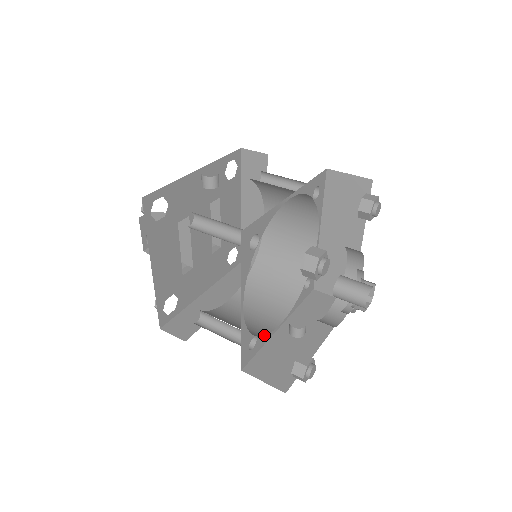
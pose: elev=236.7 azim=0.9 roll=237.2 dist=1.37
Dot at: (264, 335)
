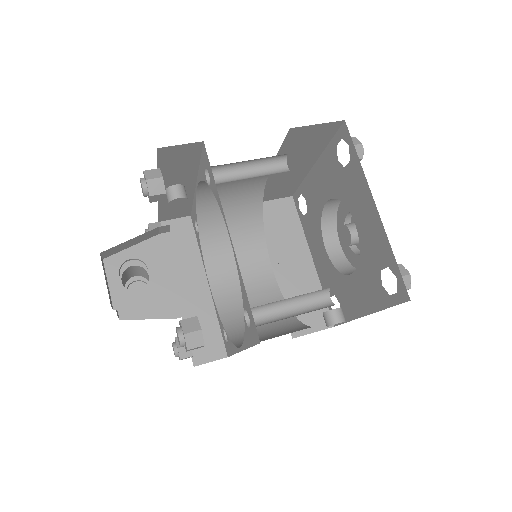
Dot at: occluded
